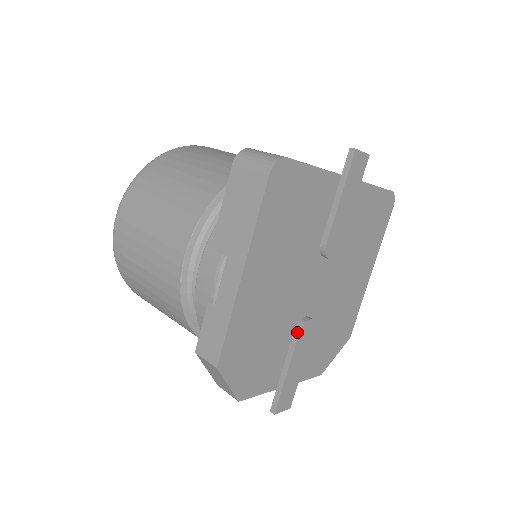
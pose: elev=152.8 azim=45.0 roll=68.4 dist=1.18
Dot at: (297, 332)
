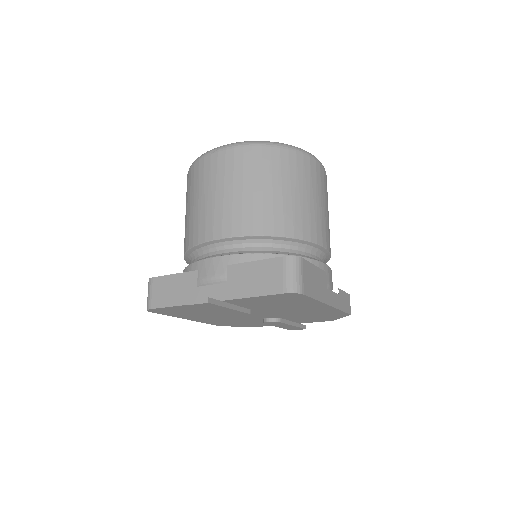
Dot at: occluded
